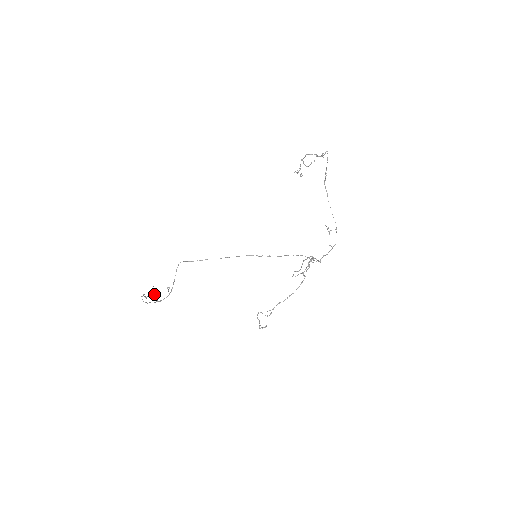
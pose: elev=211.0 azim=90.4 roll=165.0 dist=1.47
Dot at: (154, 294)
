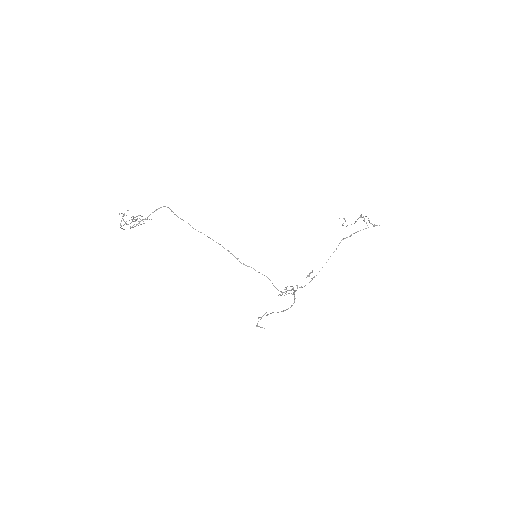
Dot at: occluded
